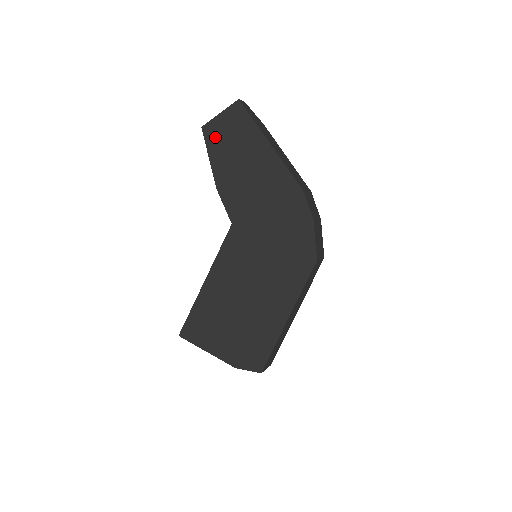
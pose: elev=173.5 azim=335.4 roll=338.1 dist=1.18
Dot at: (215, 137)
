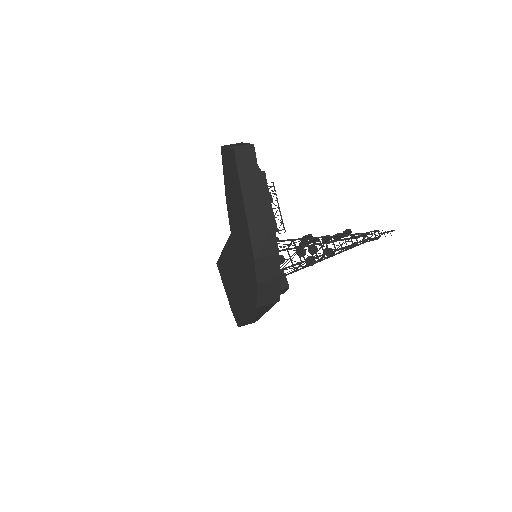
Dot at: (225, 163)
